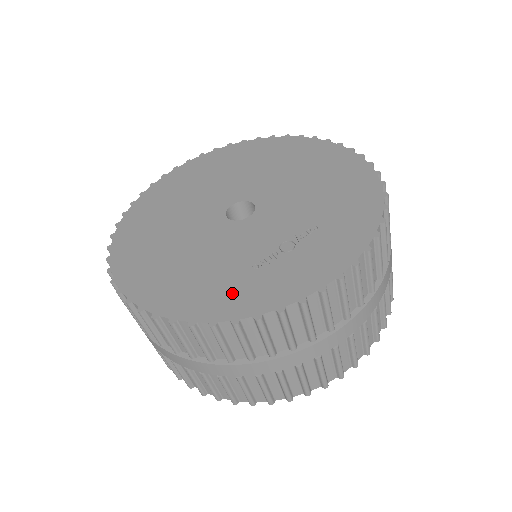
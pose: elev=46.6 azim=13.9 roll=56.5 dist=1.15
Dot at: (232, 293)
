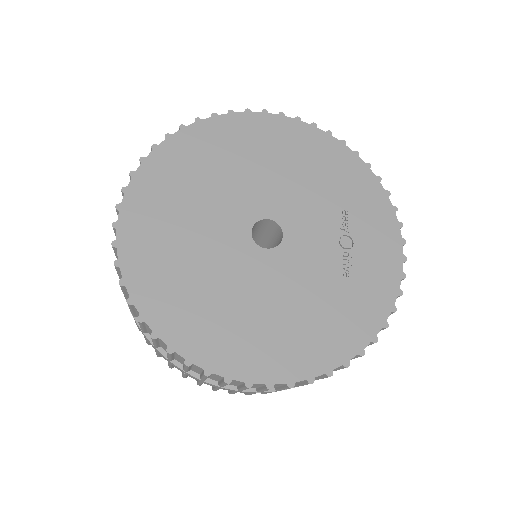
Dot at: (358, 308)
